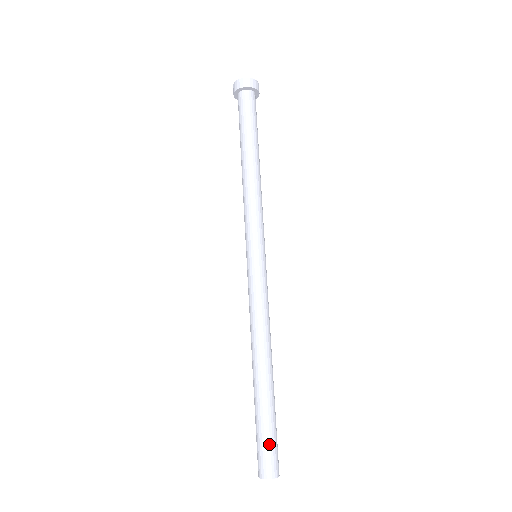
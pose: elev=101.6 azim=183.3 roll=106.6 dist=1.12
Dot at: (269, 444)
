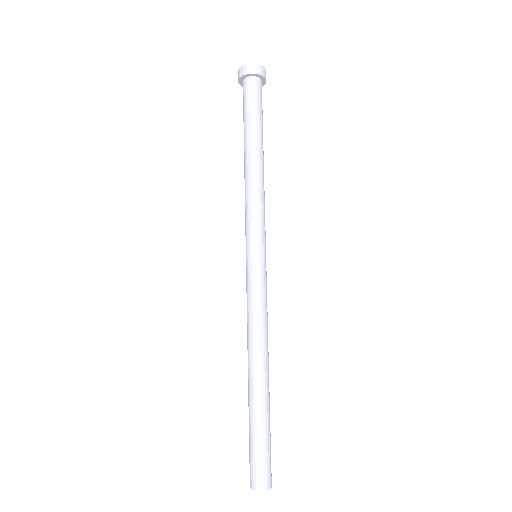
Dot at: (260, 454)
